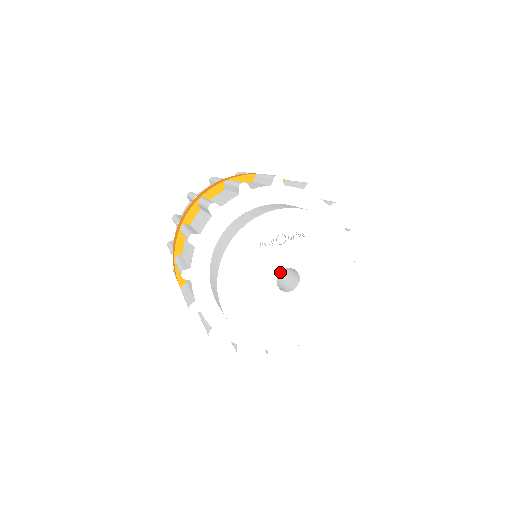
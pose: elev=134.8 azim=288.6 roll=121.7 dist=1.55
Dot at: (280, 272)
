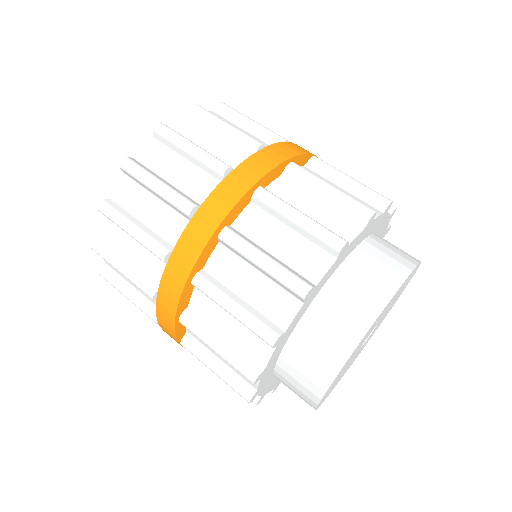
Dot at: occluded
